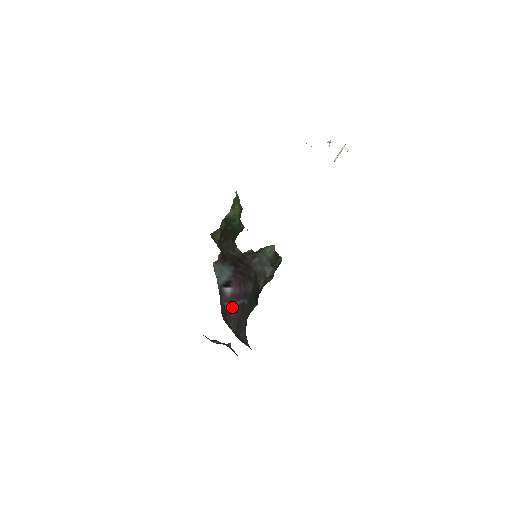
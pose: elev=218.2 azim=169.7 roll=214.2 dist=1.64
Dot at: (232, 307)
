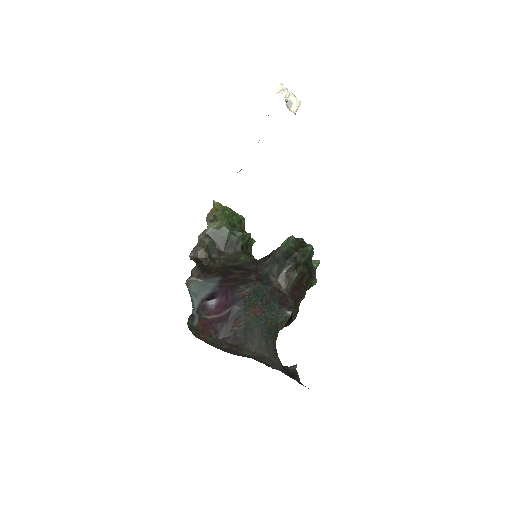
Dot at: (219, 318)
